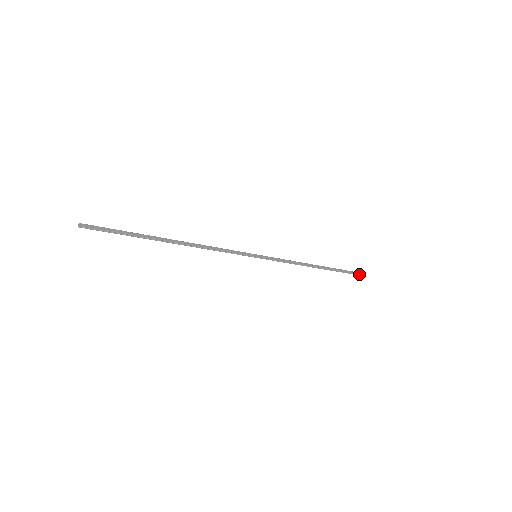
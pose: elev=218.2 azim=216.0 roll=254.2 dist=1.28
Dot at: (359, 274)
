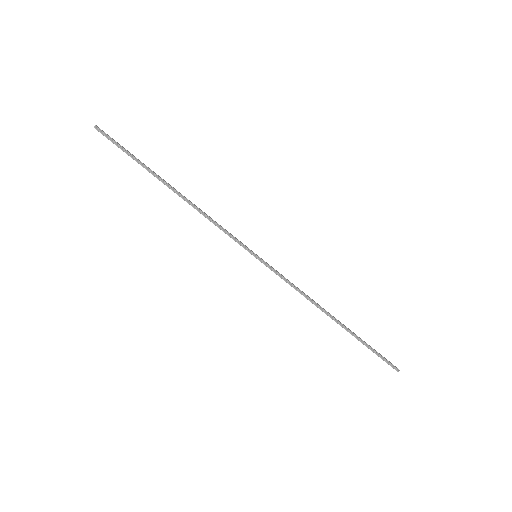
Dot at: (390, 363)
